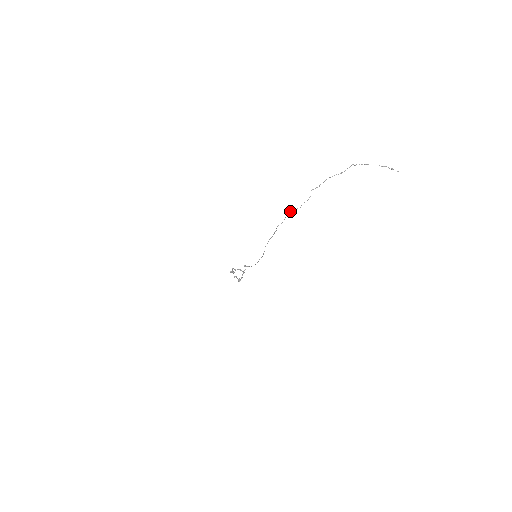
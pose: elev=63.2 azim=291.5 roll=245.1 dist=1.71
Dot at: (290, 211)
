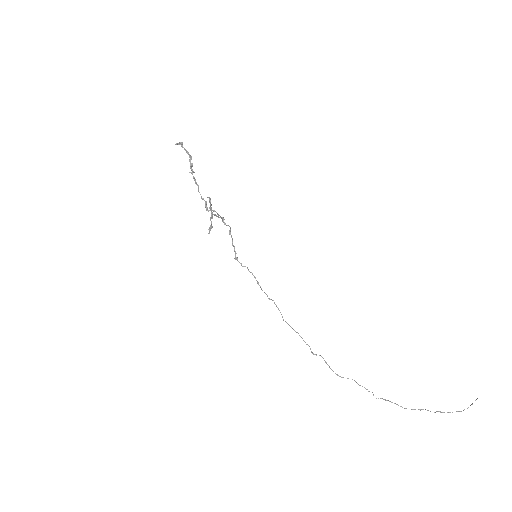
Dot at: occluded
